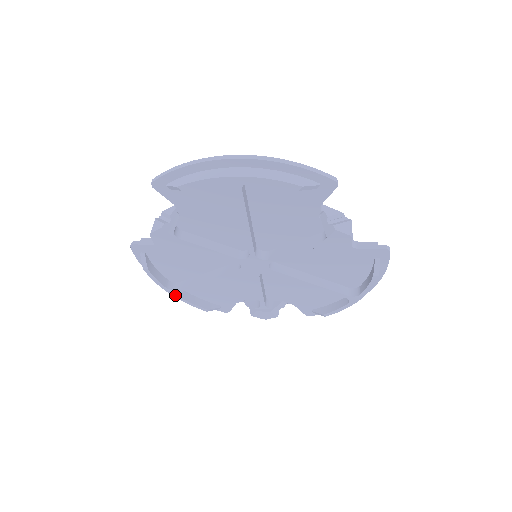
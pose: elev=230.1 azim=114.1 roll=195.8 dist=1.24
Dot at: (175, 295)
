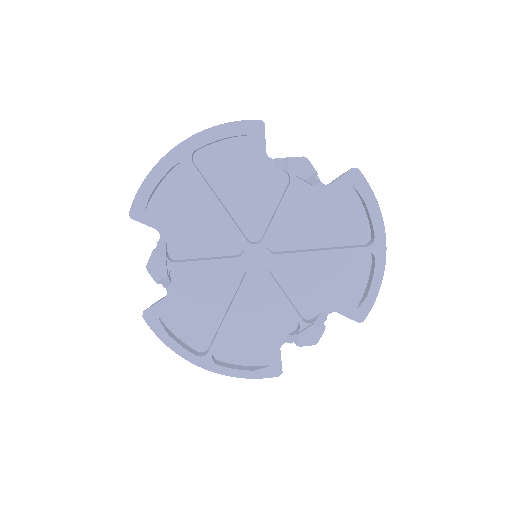
Dot at: (210, 364)
